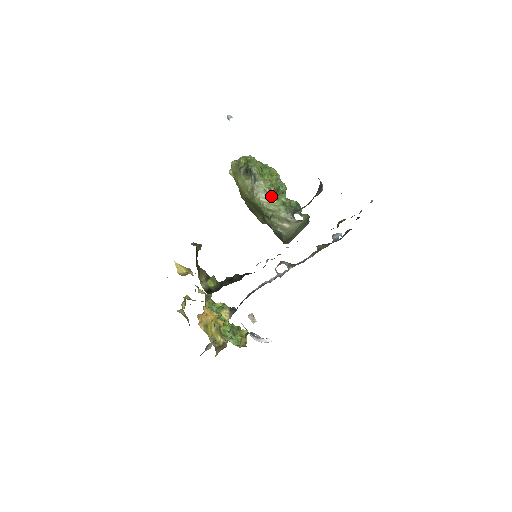
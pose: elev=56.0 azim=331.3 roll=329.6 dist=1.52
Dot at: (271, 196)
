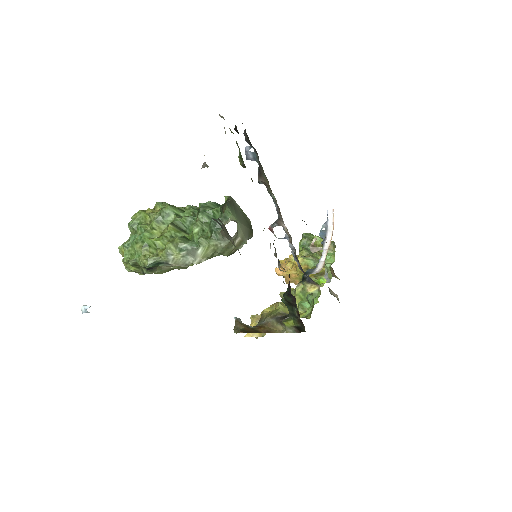
Dot at: (193, 251)
